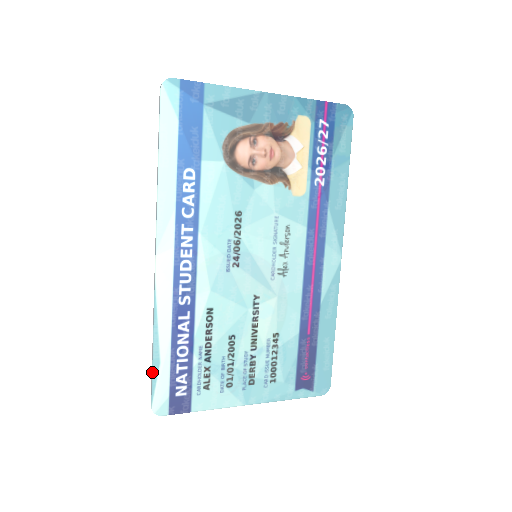
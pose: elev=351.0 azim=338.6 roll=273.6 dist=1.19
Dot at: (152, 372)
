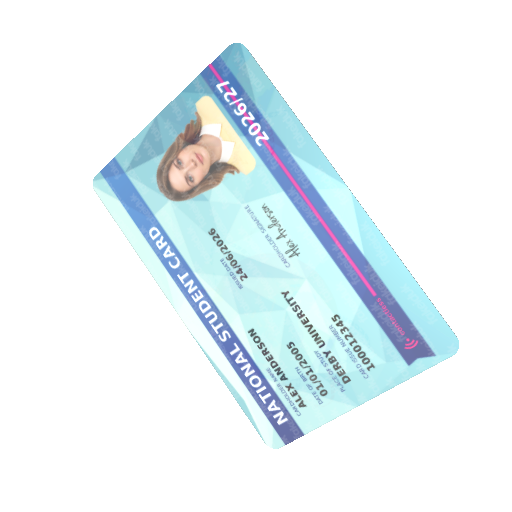
Dot at: occluded
